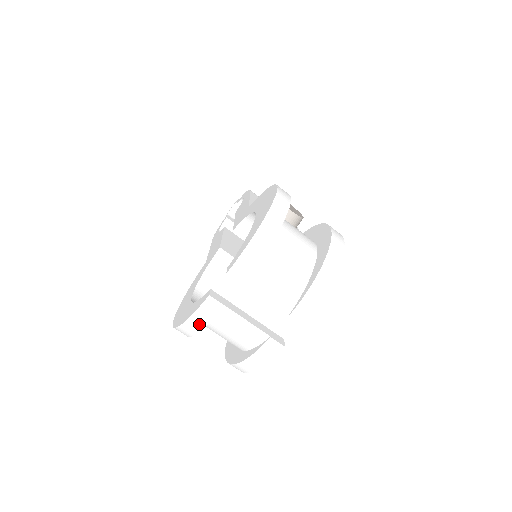
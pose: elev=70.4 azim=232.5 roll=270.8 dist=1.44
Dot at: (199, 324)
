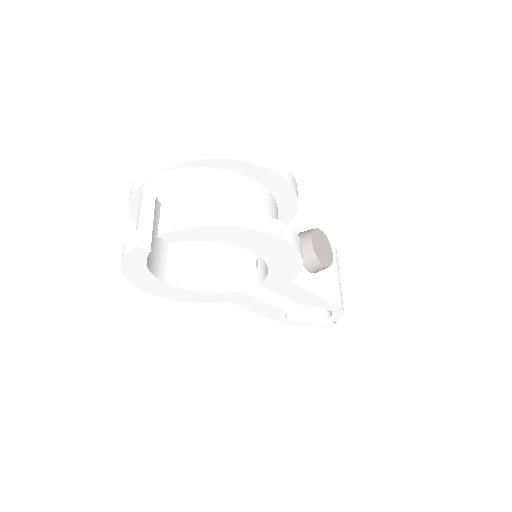
Dot at: (131, 193)
